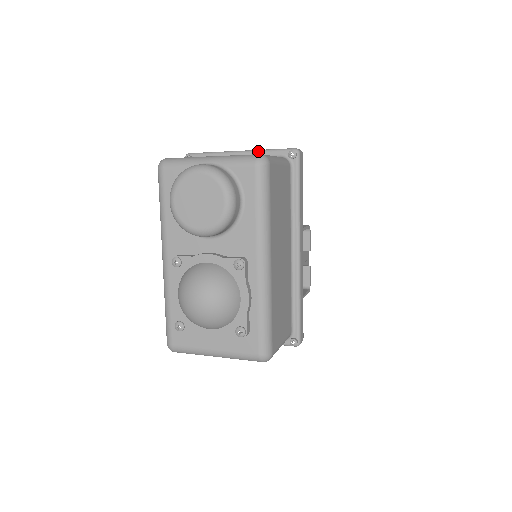
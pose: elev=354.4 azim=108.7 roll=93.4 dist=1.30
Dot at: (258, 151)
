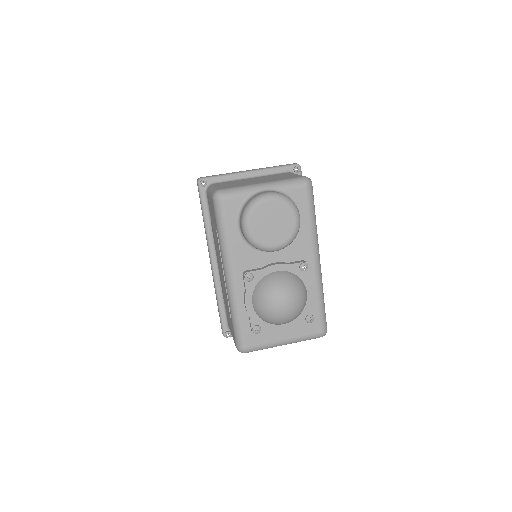
Dot at: (267, 169)
